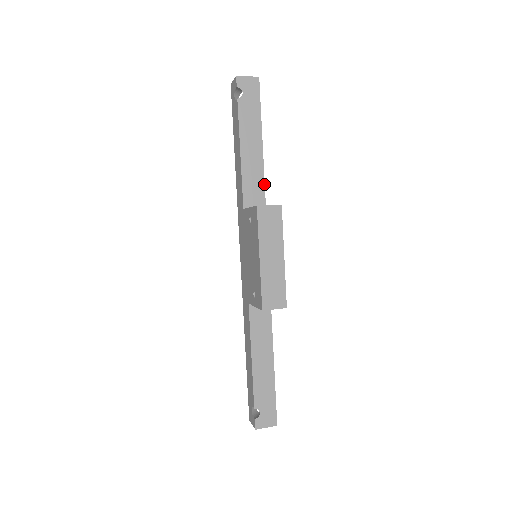
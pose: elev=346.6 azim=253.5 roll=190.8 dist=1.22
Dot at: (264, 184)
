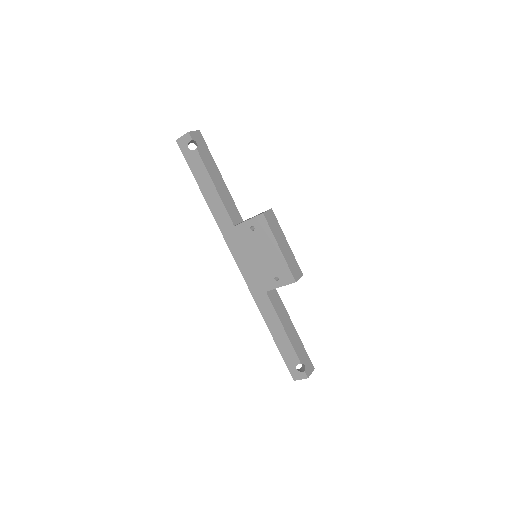
Dot at: (235, 205)
